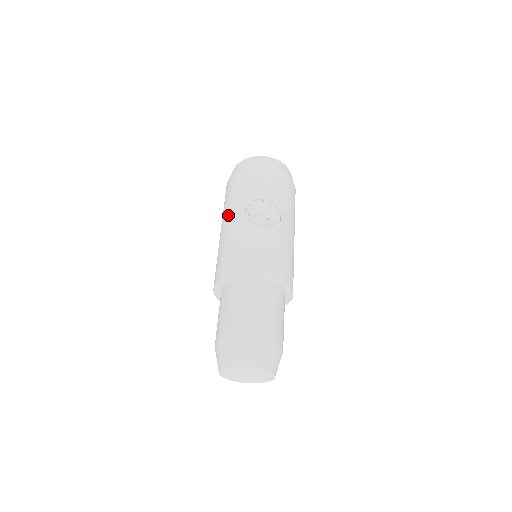
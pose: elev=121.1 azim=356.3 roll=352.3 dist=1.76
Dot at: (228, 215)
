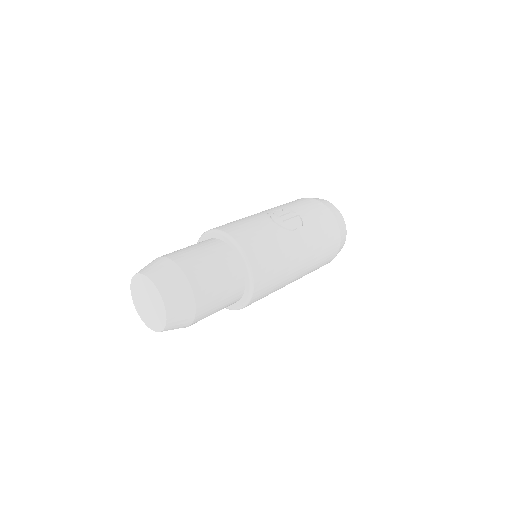
Dot at: occluded
